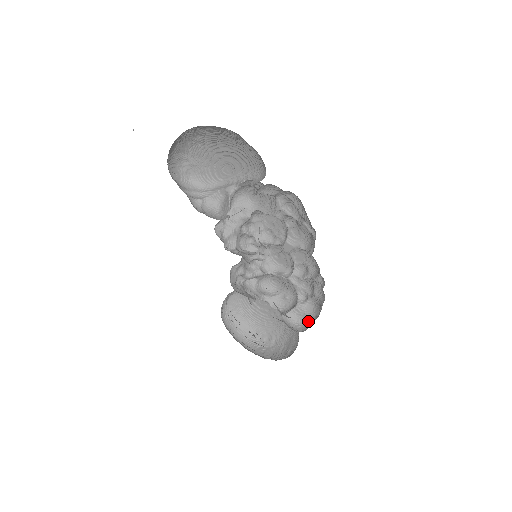
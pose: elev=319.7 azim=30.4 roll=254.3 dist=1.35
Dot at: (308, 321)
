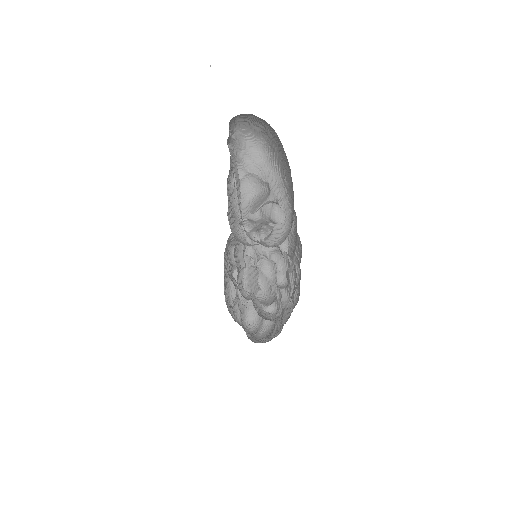
Dot at: (260, 326)
